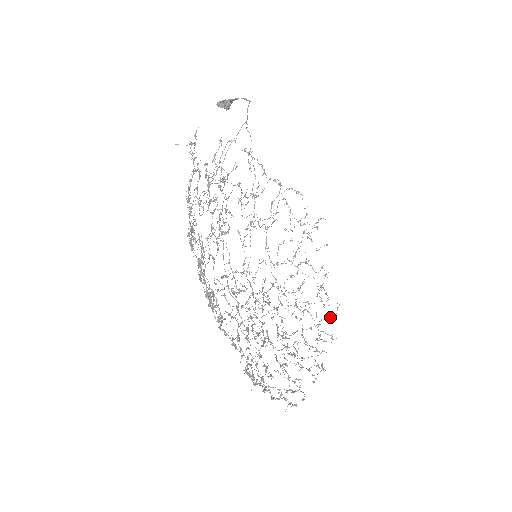
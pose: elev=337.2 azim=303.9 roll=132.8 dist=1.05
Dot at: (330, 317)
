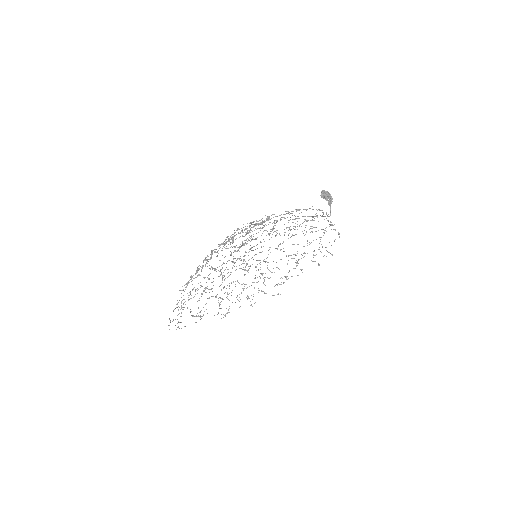
Dot at: occluded
